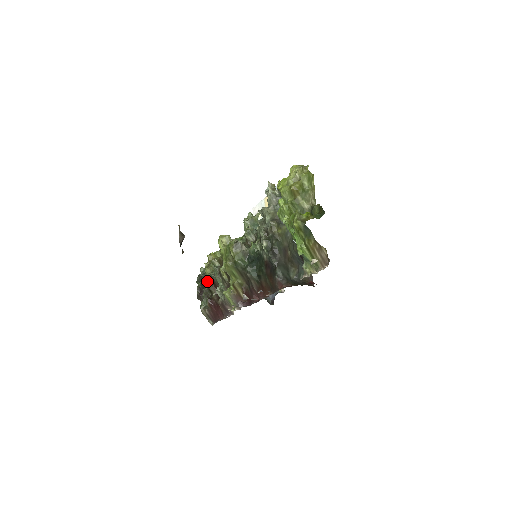
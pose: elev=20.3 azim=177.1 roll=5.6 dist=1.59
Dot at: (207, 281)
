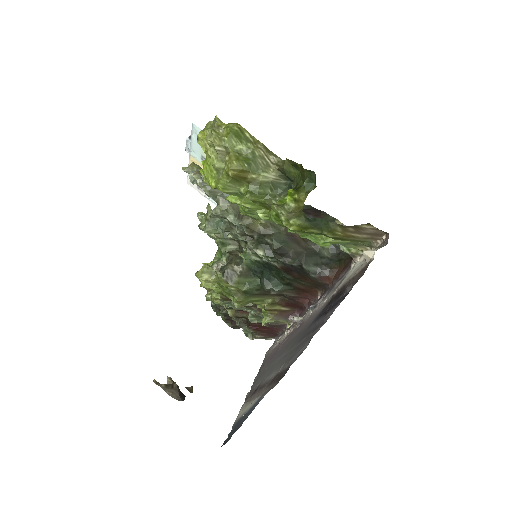
Dot at: (228, 312)
